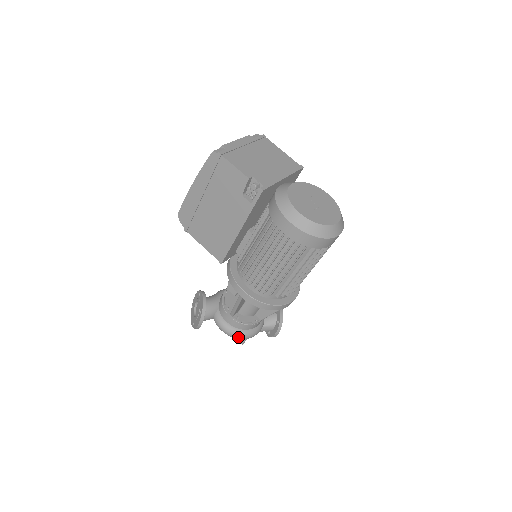
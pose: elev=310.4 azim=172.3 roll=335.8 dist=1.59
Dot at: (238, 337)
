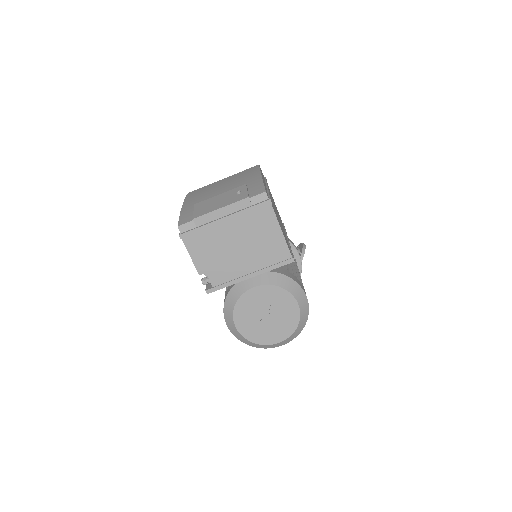
Dot at: occluded
